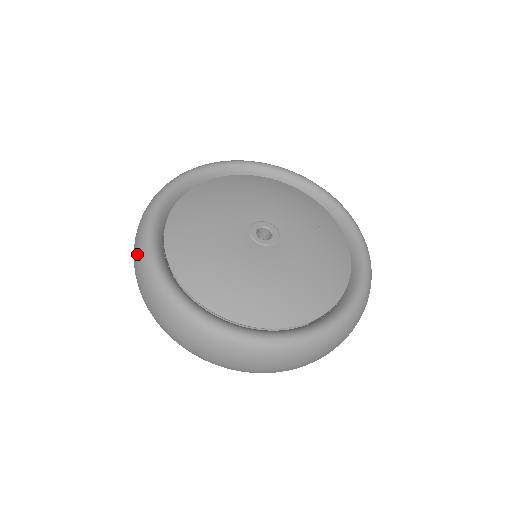
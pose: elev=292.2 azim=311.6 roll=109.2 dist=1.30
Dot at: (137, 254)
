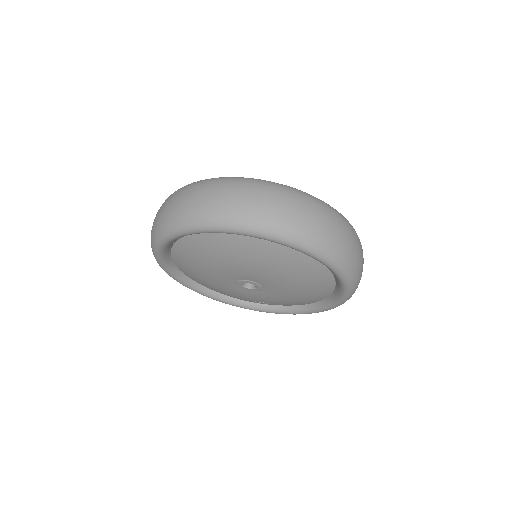
Dot at: (176, 192)
